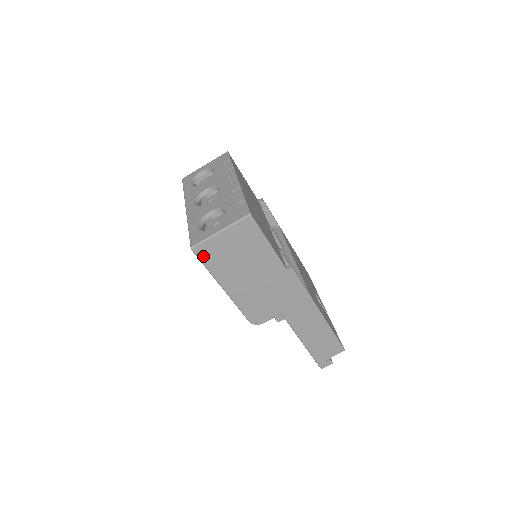
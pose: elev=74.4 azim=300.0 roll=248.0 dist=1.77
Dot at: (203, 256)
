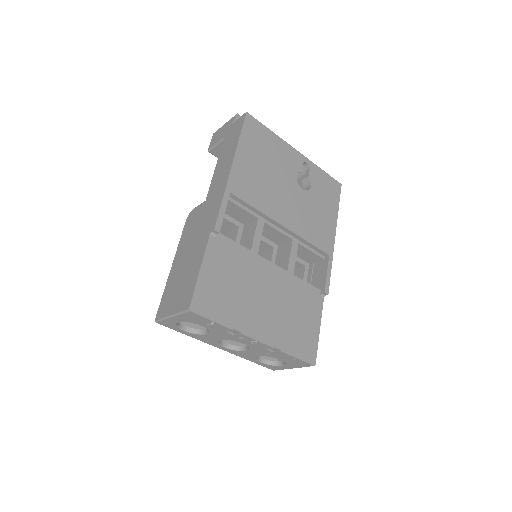
Dot at: occluded
